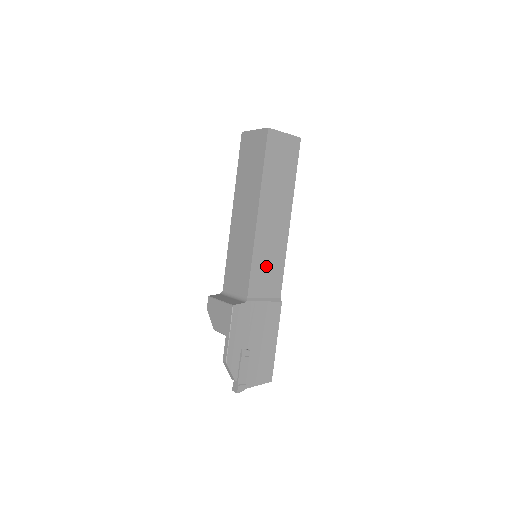
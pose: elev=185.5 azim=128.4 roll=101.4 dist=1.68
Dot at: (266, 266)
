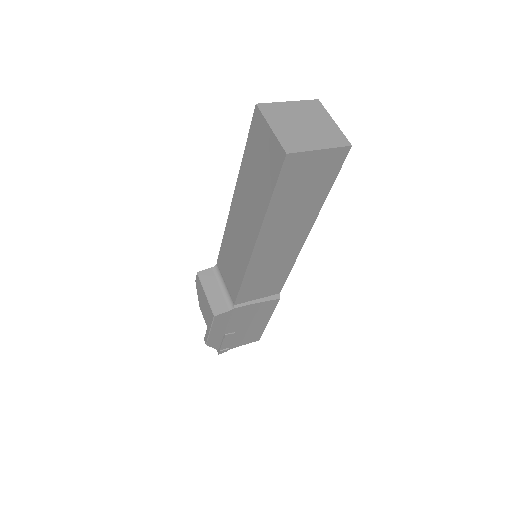
Dot at: (263, 279)
